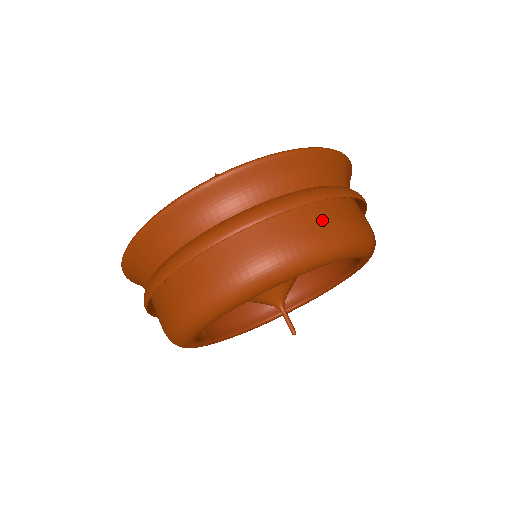
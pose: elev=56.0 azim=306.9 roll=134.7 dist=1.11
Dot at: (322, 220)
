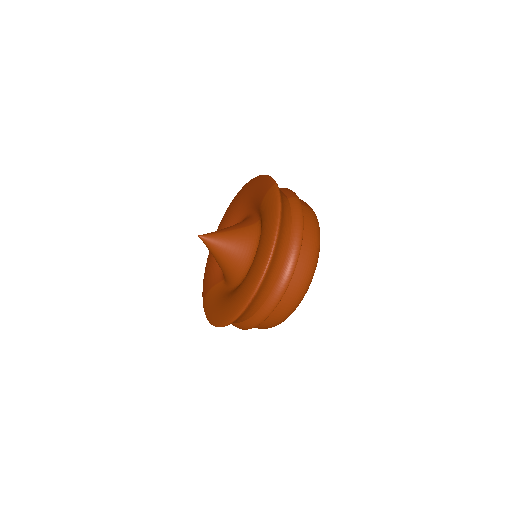
Dot at: (308, 242)
